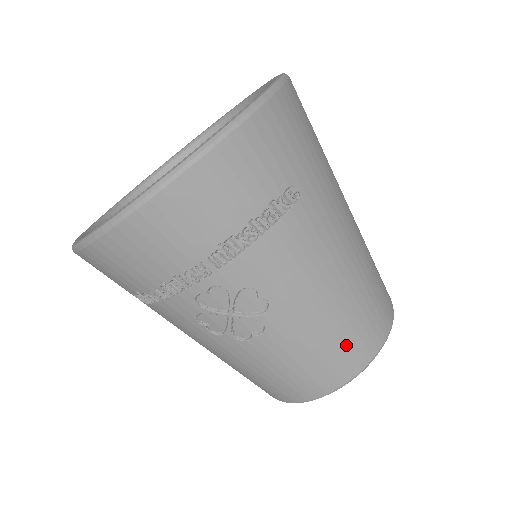
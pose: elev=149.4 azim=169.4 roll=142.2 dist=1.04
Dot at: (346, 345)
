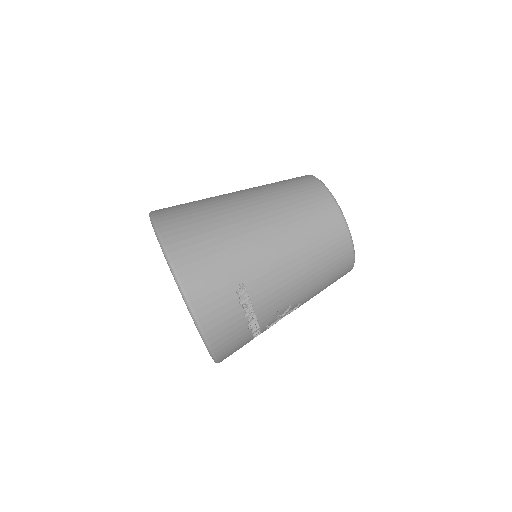
Dot at: (333, 261)
